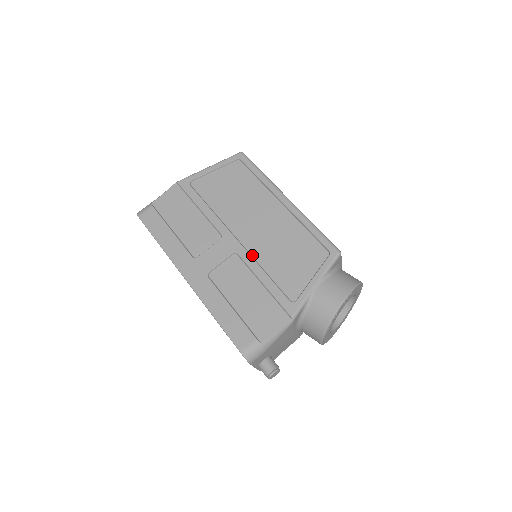
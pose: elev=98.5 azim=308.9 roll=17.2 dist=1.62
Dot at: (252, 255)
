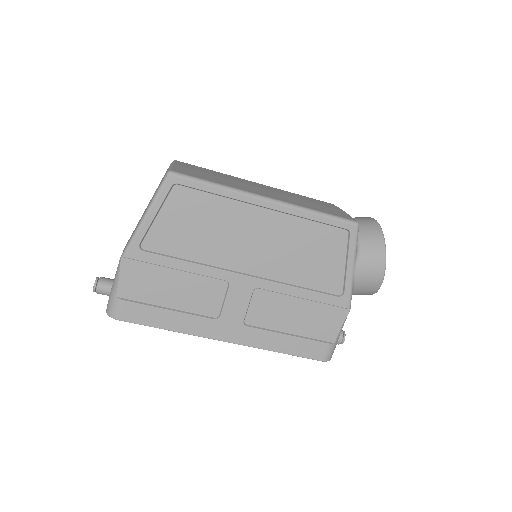
Dot at: (273, 279)
